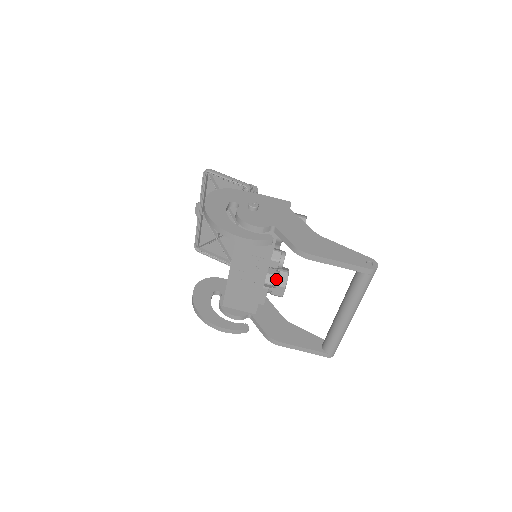
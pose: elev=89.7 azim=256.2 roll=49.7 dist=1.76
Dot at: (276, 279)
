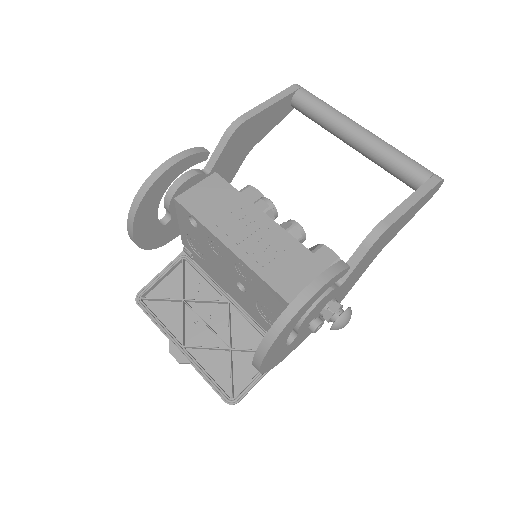
Dot at: (289, 221)
